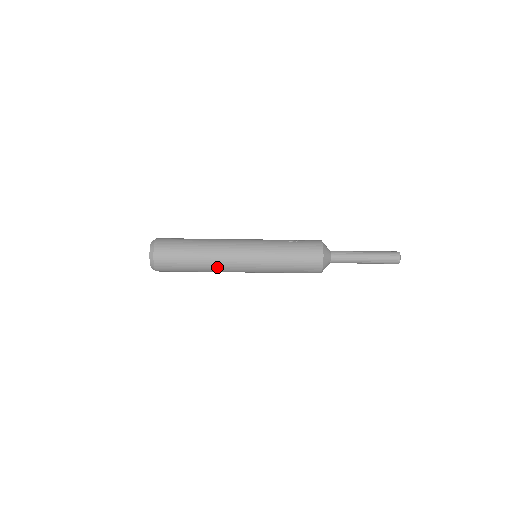
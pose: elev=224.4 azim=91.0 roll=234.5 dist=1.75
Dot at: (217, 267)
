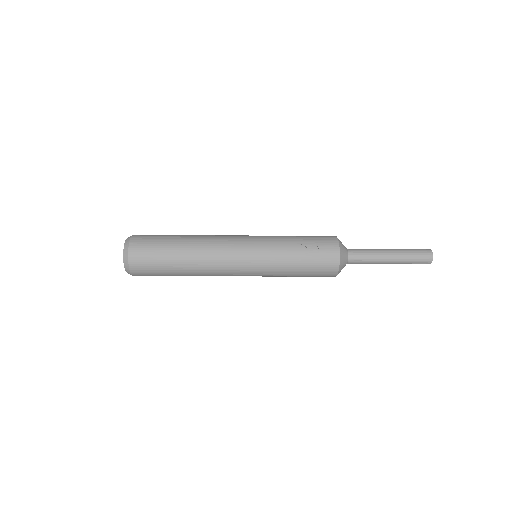
Dot at: occluded
